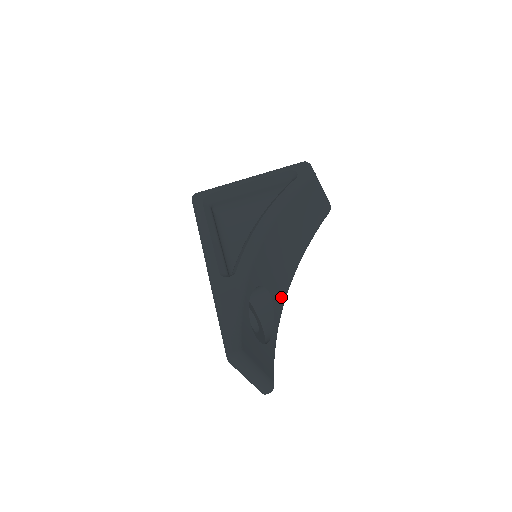
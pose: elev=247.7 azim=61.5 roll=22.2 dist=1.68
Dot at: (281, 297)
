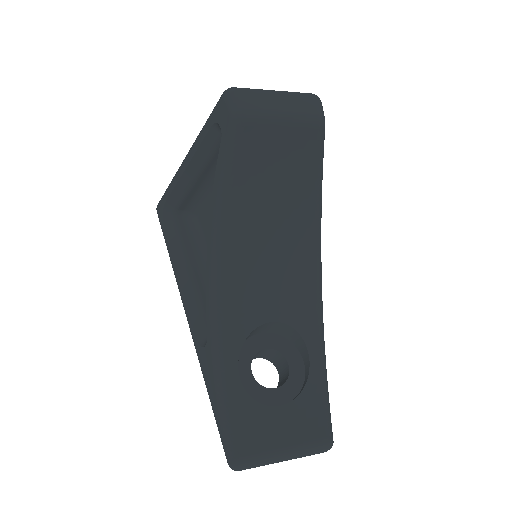
Dot at: (307, 304)
